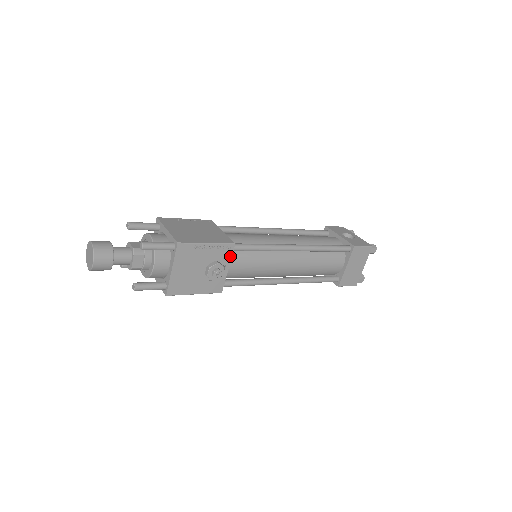
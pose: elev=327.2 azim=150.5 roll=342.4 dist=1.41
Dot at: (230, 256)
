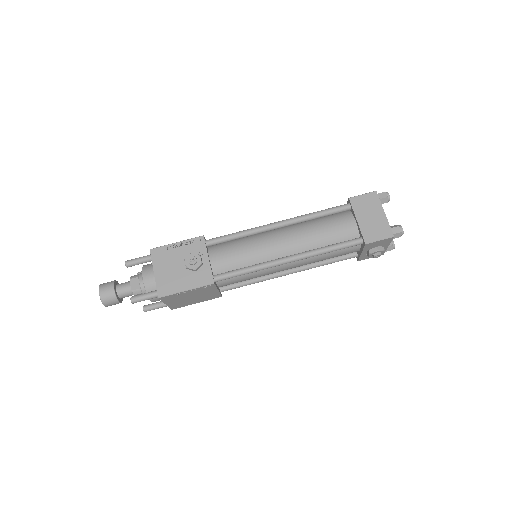
Dot at: (204, 247)
